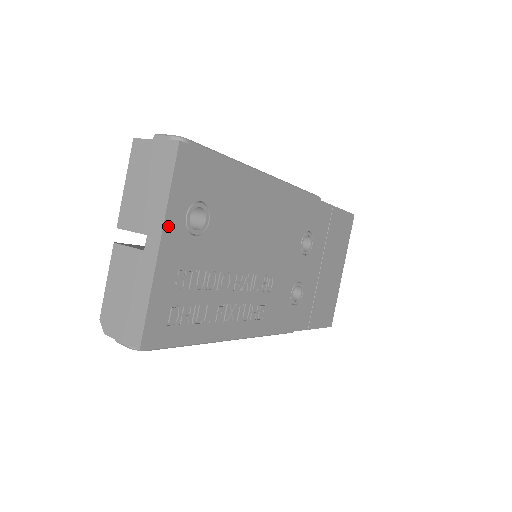
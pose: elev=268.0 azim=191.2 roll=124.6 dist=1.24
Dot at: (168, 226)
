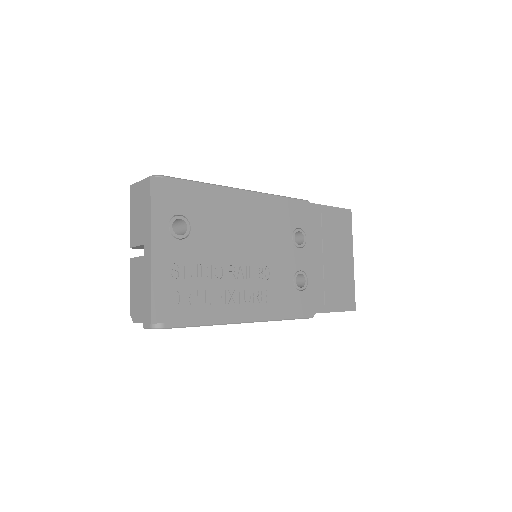
Dot at: (155, 234)
